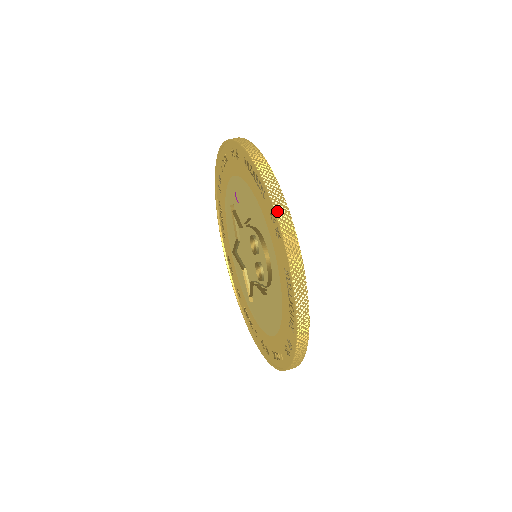
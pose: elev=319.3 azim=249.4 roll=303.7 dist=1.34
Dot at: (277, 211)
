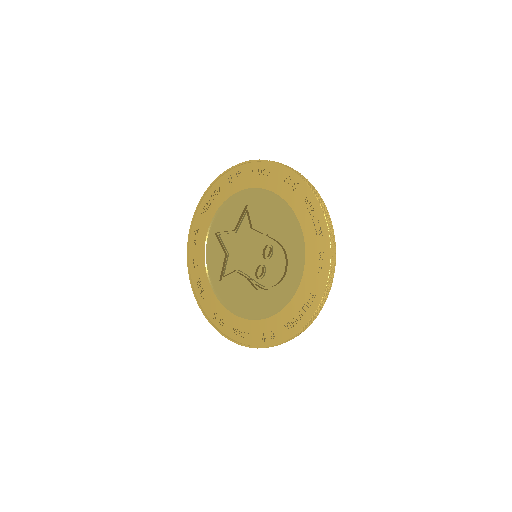
Dot at: (332, 257)
